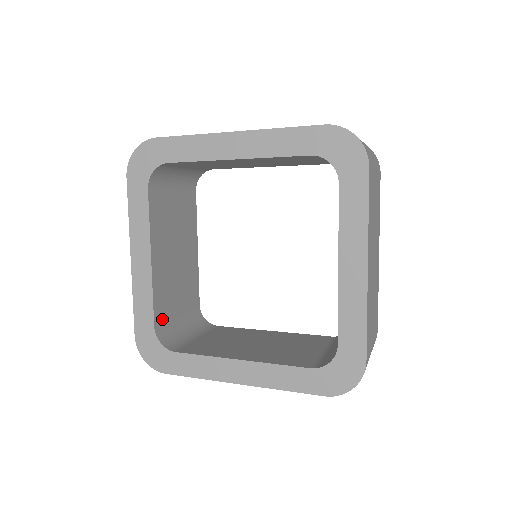
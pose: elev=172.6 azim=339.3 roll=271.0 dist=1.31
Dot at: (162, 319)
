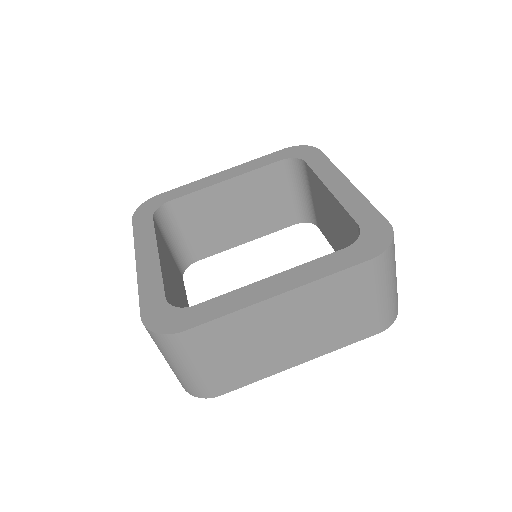
Dot at: occluded
